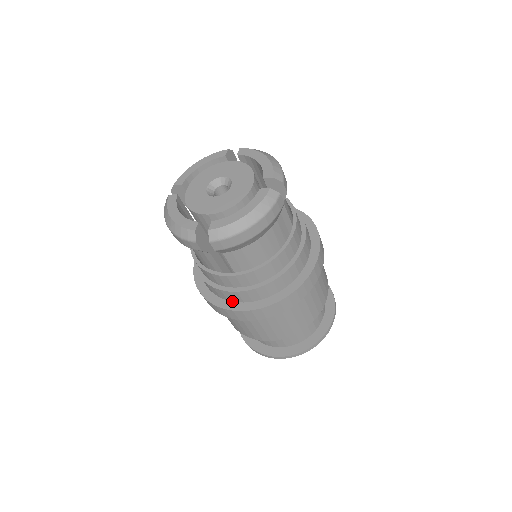
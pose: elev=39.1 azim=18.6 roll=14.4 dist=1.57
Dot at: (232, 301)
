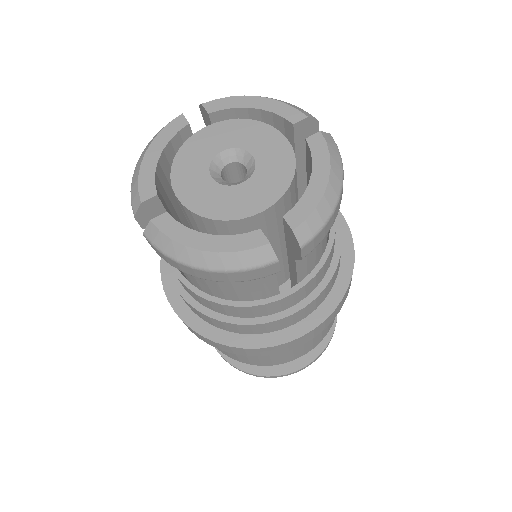
Dot at: (288, 326)
